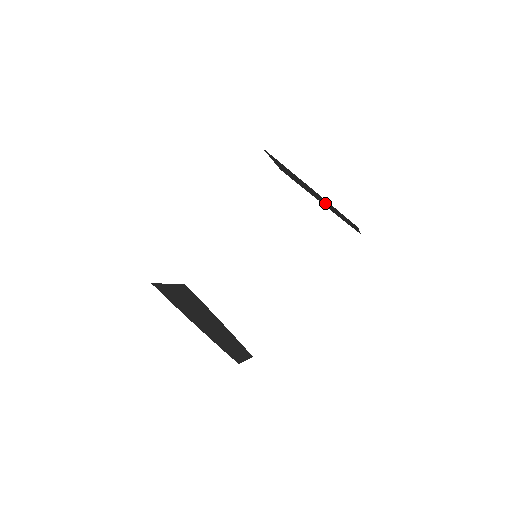
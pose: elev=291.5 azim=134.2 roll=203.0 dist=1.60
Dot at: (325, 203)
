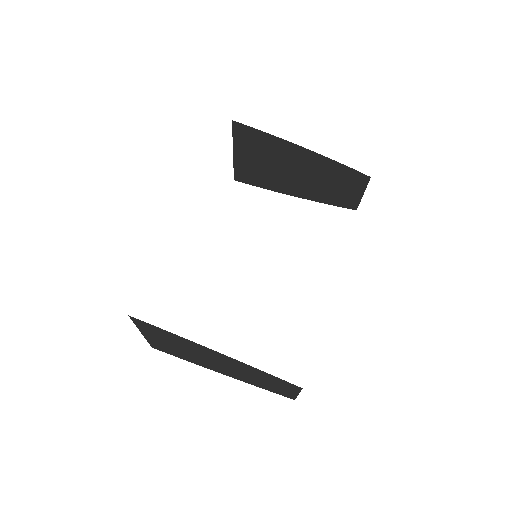
Dot at: (312, 180)
